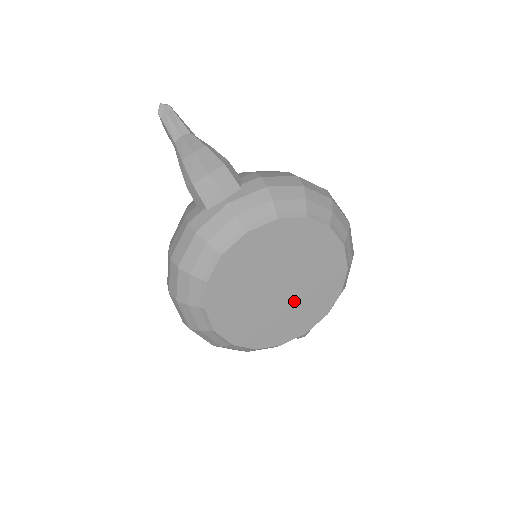
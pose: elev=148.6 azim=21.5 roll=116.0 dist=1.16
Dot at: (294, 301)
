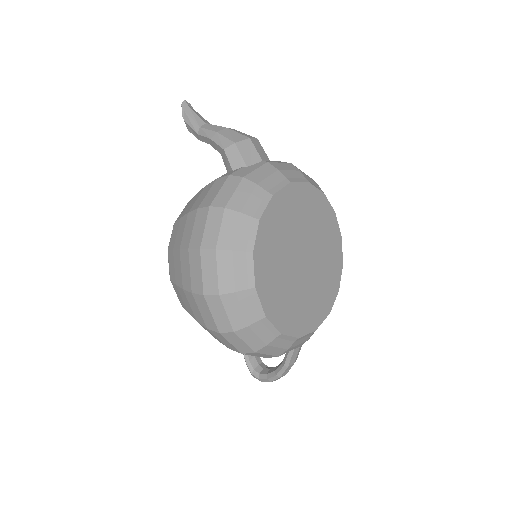
Dot at: (311, 282)
